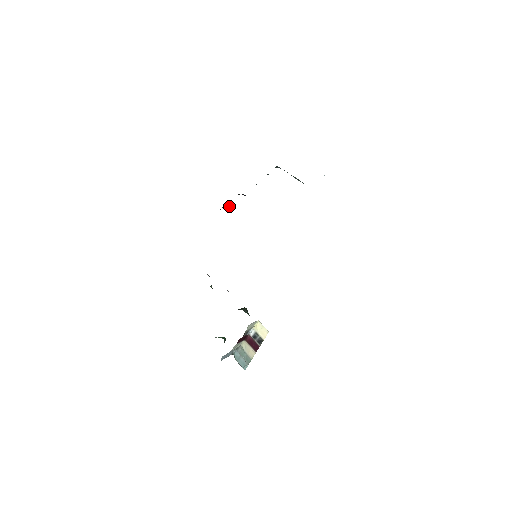
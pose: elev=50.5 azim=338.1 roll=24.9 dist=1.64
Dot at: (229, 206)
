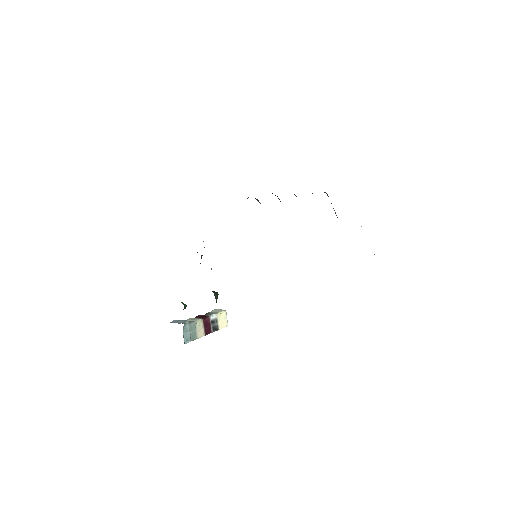
Dot at: occluded
